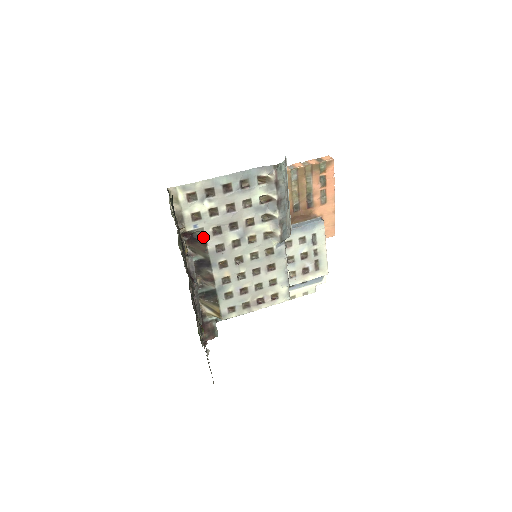
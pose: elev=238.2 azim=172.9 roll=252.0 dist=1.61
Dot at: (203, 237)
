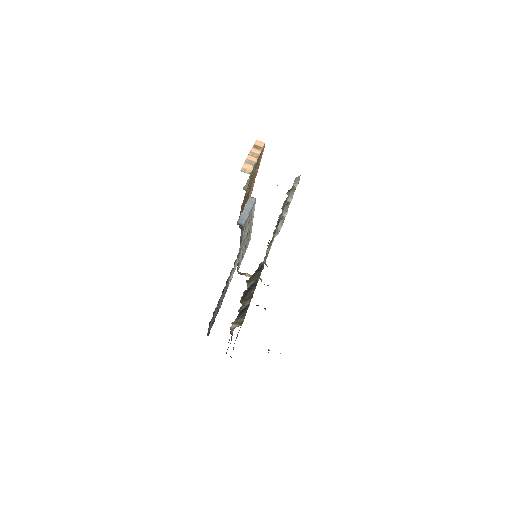
Dot at: (263, 264)
